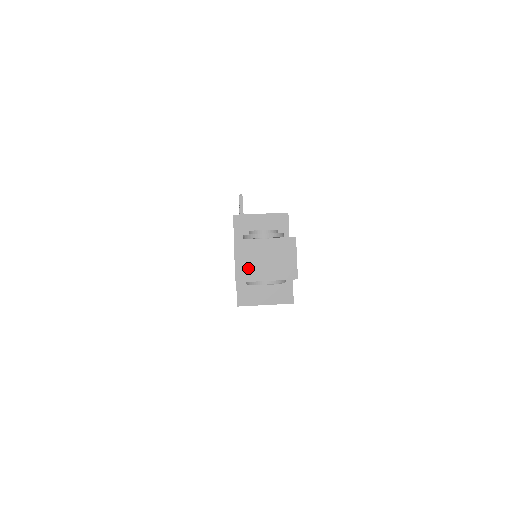
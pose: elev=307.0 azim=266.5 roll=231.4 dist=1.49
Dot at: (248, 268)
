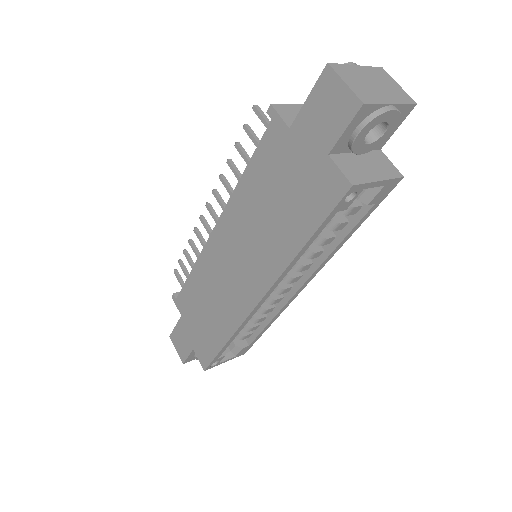
Dot at: (364, 90)
